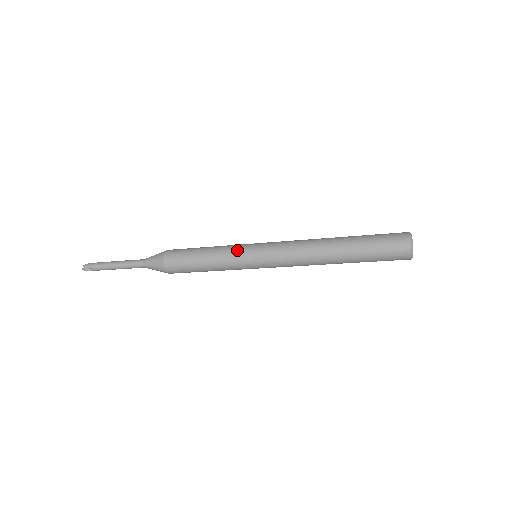
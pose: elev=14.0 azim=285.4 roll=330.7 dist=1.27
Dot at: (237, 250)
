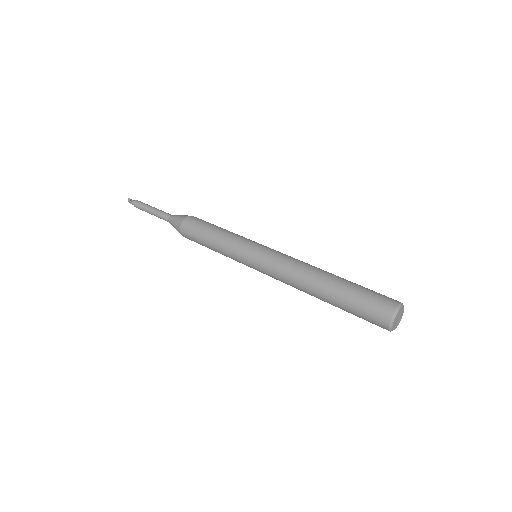
Dot at: occluded
